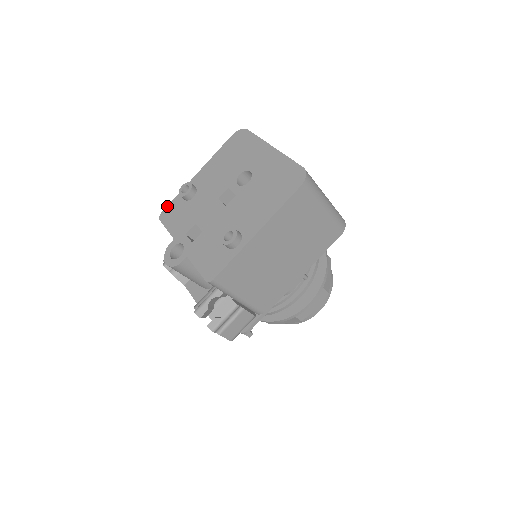
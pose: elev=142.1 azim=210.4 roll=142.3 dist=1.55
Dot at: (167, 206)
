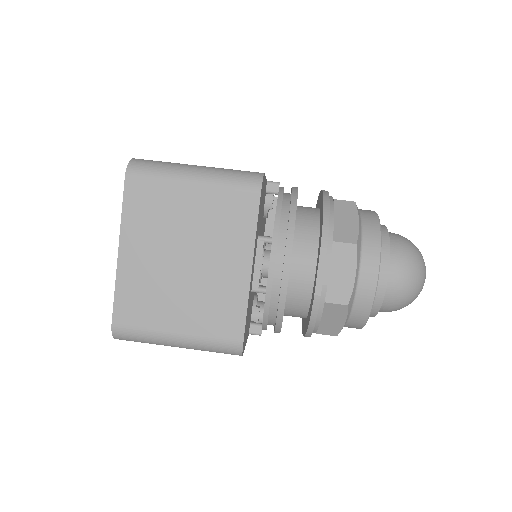
Dot at: occluded
